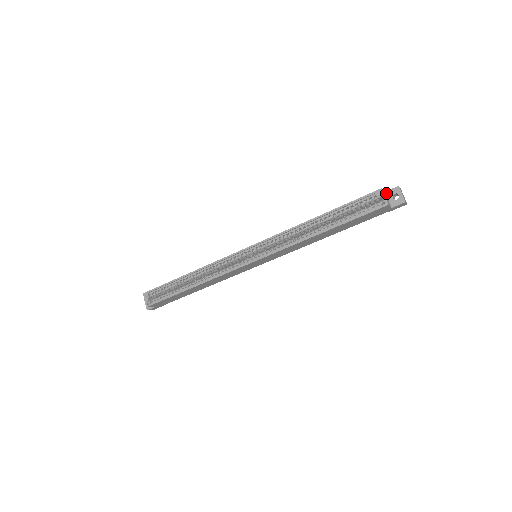
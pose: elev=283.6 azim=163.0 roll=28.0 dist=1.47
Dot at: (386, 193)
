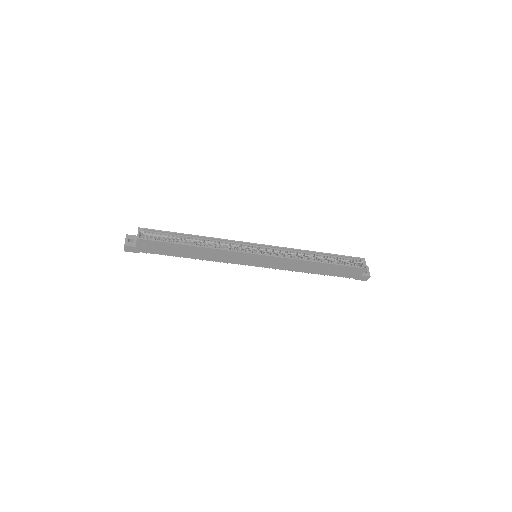
Dot at: occluded
